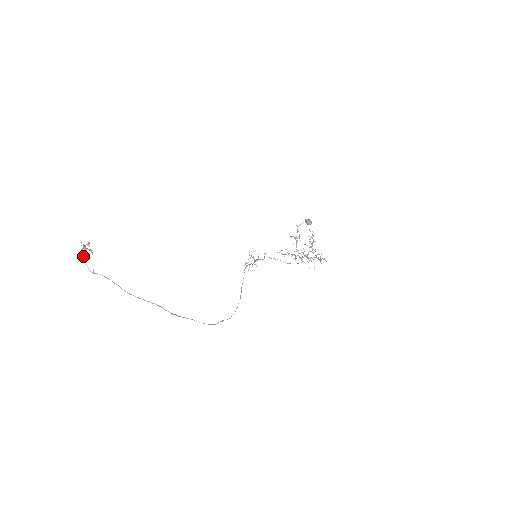
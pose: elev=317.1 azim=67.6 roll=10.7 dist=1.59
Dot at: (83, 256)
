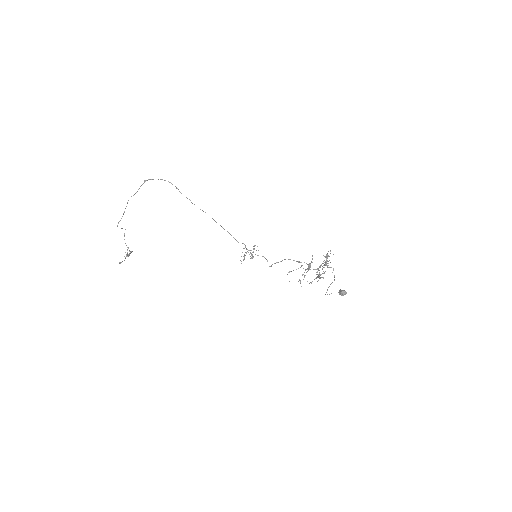
Dot at: (122, 228)
